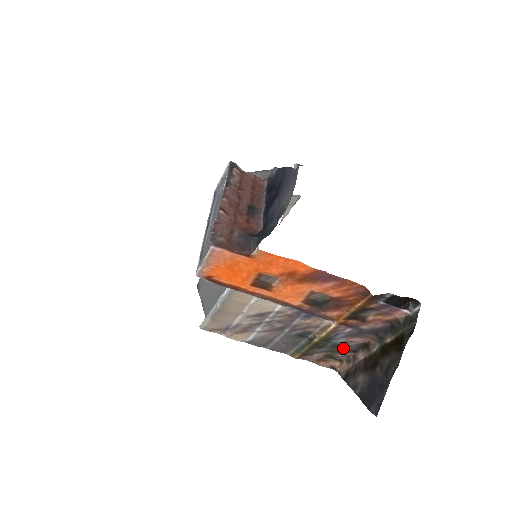
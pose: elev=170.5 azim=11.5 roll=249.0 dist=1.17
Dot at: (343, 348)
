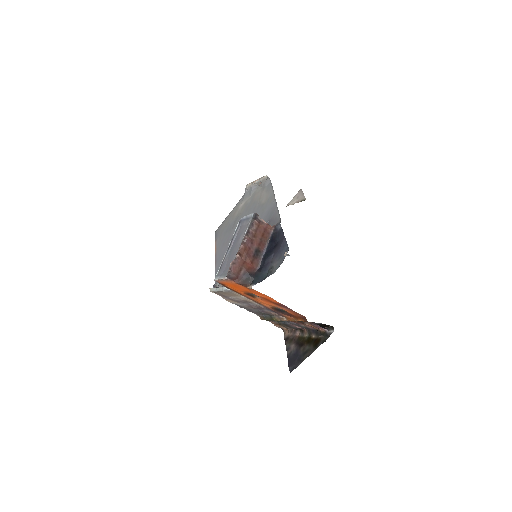
Dot at: (289, 326)
